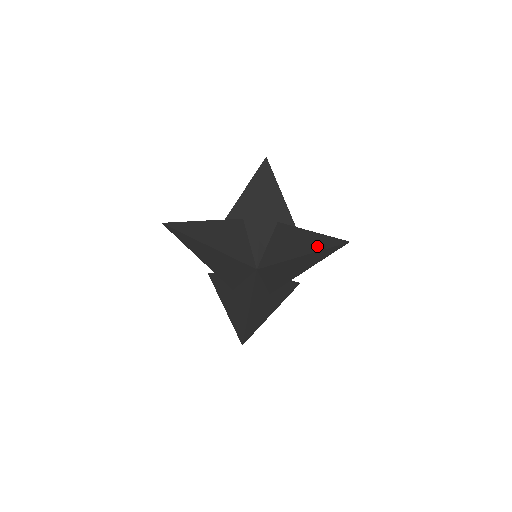
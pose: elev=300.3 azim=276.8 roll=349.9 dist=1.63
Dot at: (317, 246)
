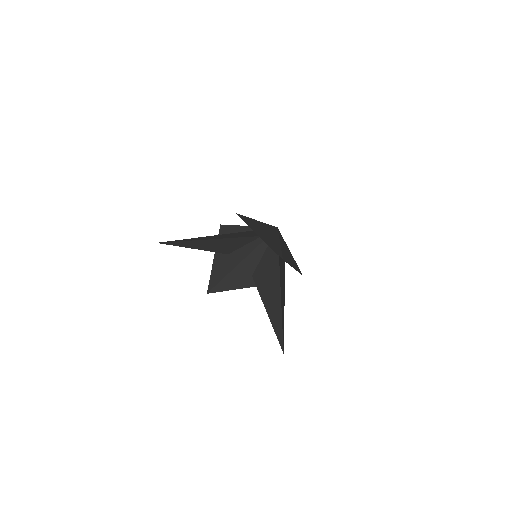
Dot at: (282, 315)
